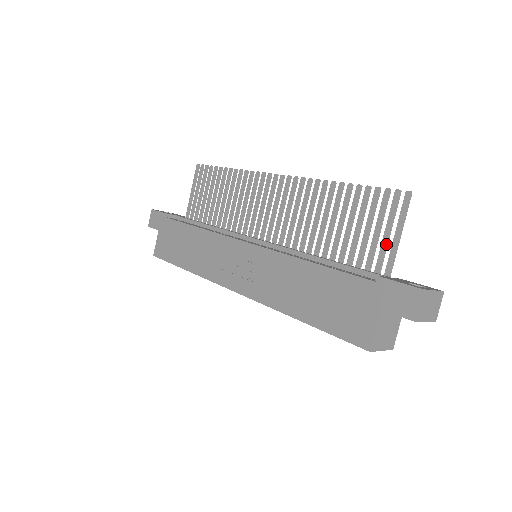
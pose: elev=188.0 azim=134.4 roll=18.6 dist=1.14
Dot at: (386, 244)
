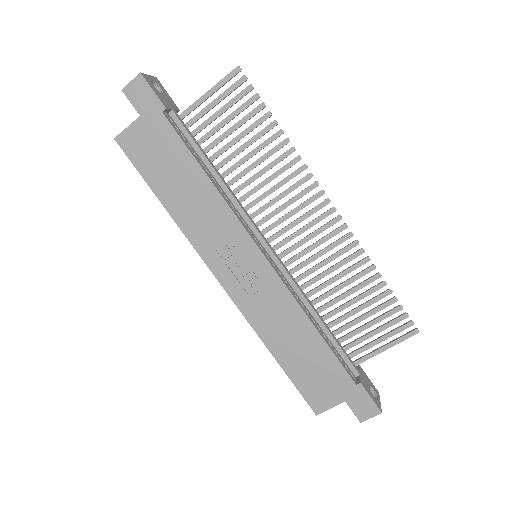
Dot at: occluded
